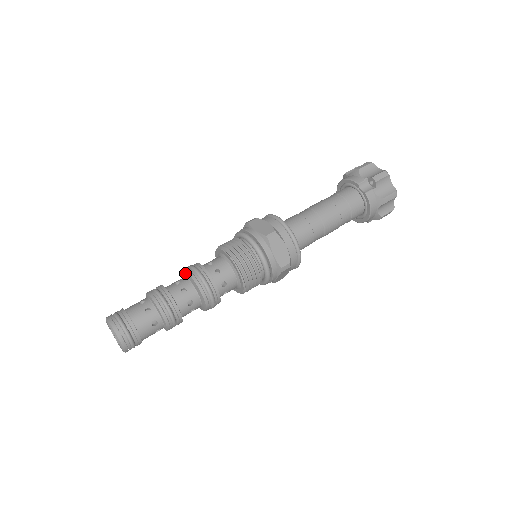
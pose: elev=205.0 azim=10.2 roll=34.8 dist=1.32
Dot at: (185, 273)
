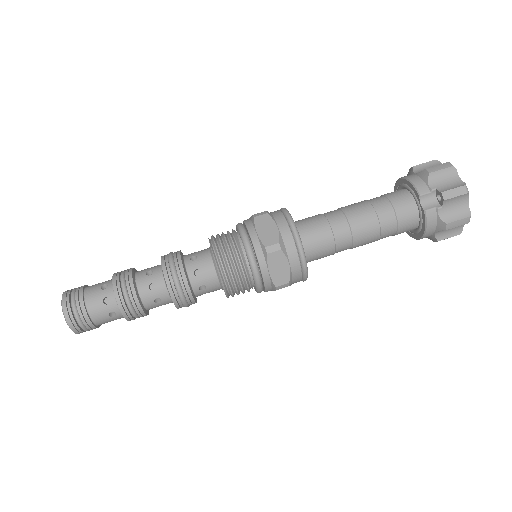
Dot at: (161, 263)
